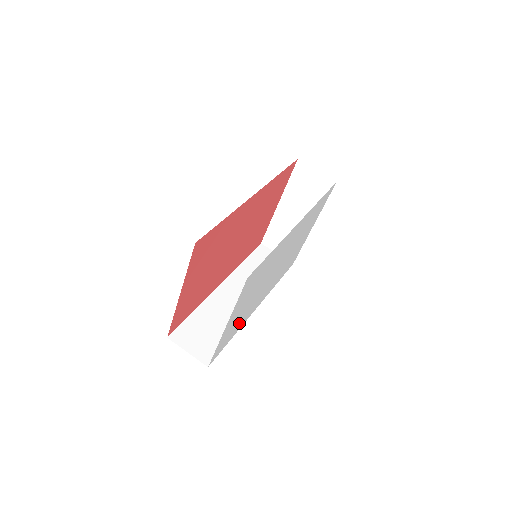
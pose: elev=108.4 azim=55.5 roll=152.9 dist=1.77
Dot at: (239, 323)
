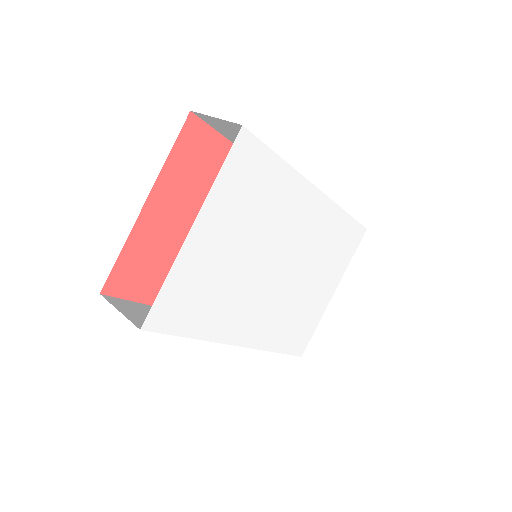
Dot at: (210, 307)
